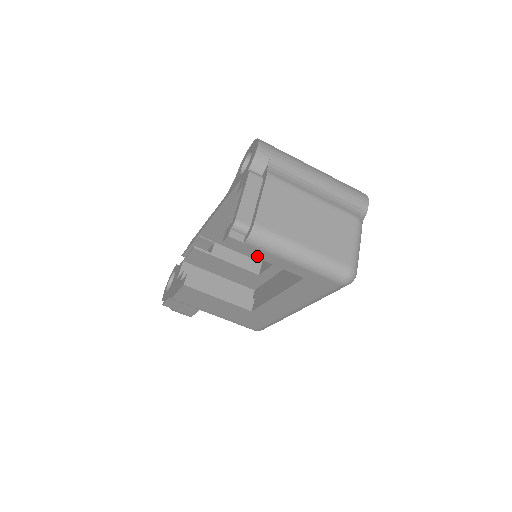
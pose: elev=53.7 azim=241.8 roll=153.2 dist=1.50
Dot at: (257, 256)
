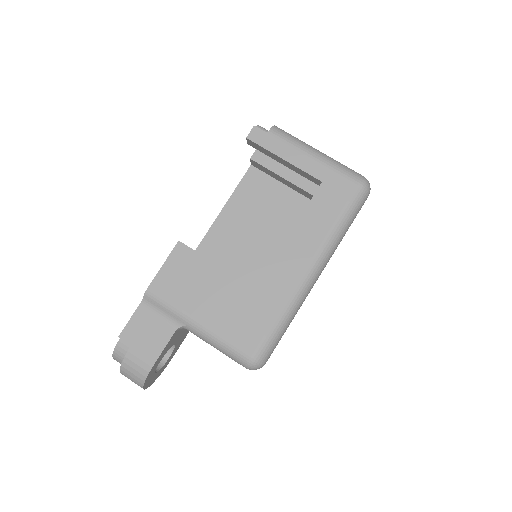
Dot at: (277, 153)
